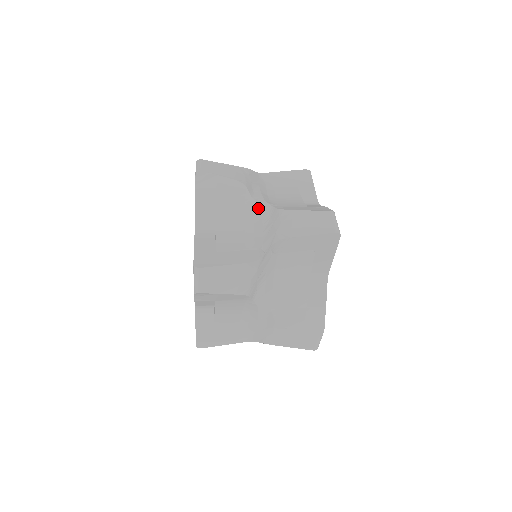
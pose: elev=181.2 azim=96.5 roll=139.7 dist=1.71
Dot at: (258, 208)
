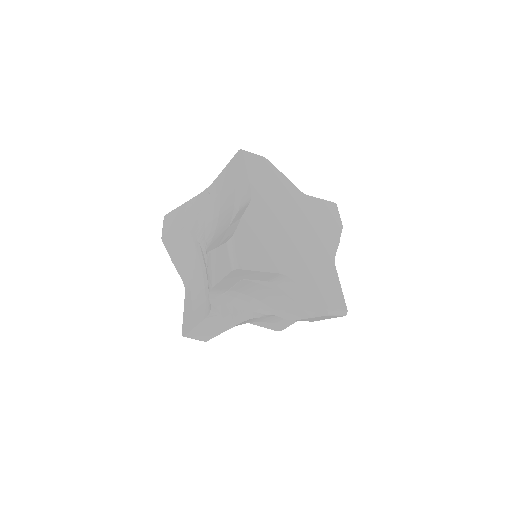
Dot at: occluded
